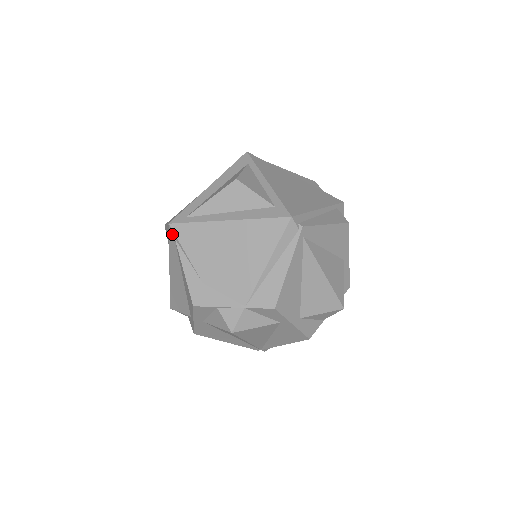
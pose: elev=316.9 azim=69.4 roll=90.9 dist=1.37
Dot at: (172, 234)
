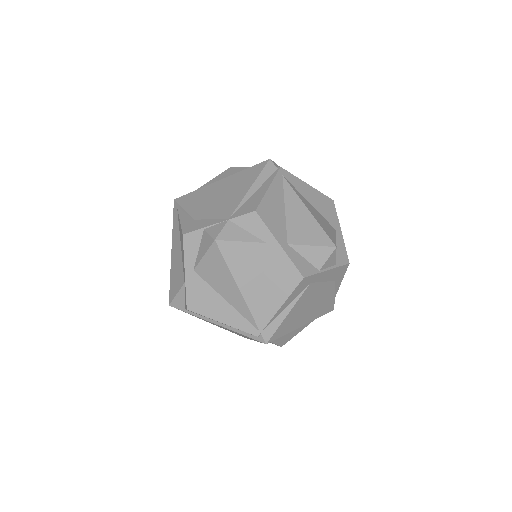
Dot at: (176, 206)
